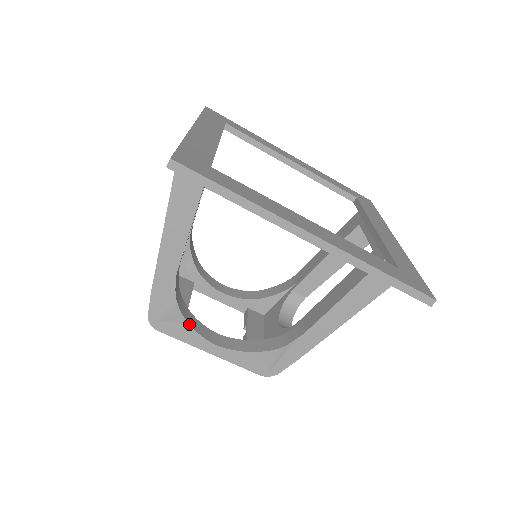
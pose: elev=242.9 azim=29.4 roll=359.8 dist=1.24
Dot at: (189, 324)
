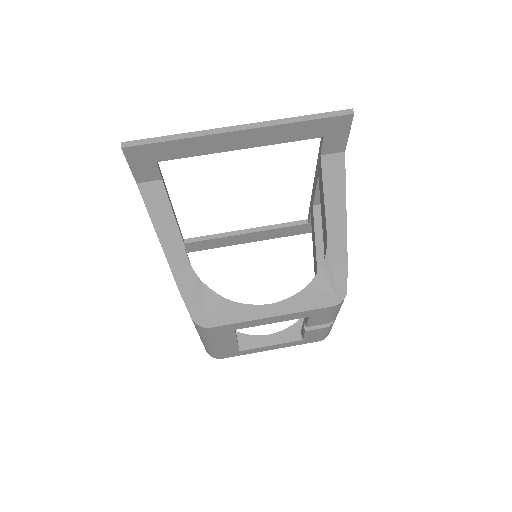
Dot at: (232, 301)
